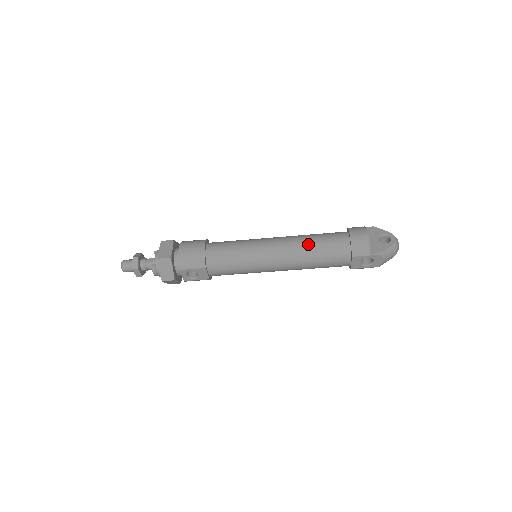
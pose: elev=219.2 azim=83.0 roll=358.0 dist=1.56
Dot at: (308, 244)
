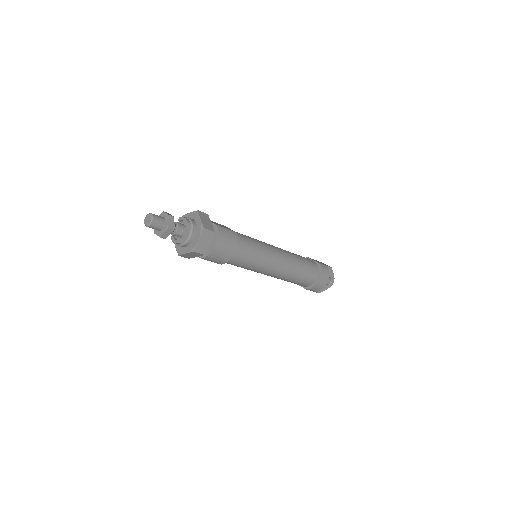
Dot at: (294, 275)
